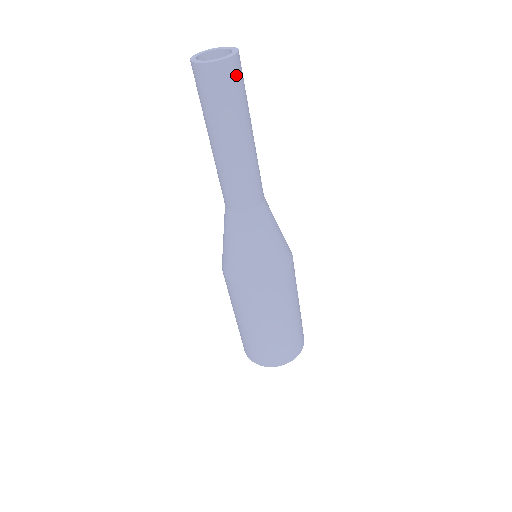
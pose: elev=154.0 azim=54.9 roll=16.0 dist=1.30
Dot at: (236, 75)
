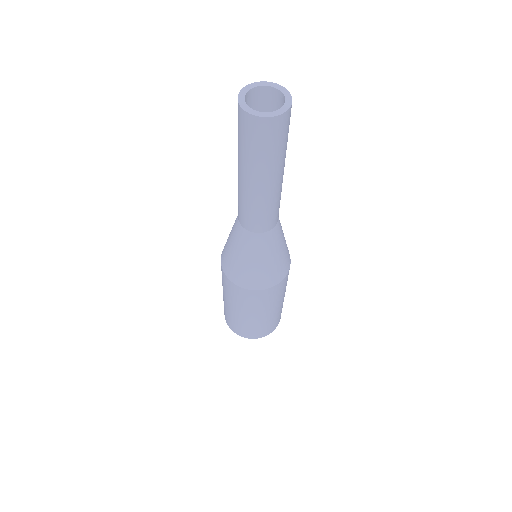
Dot at: occluded
